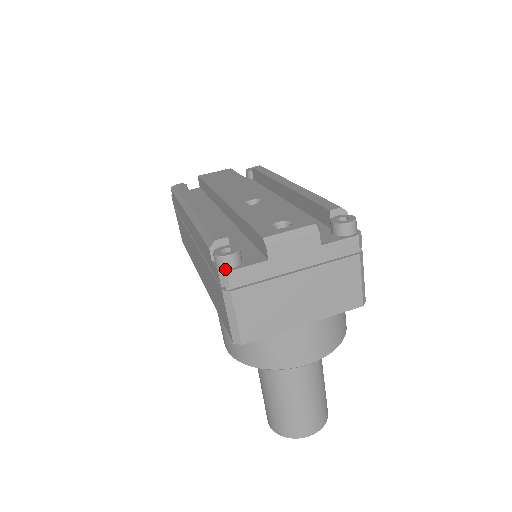
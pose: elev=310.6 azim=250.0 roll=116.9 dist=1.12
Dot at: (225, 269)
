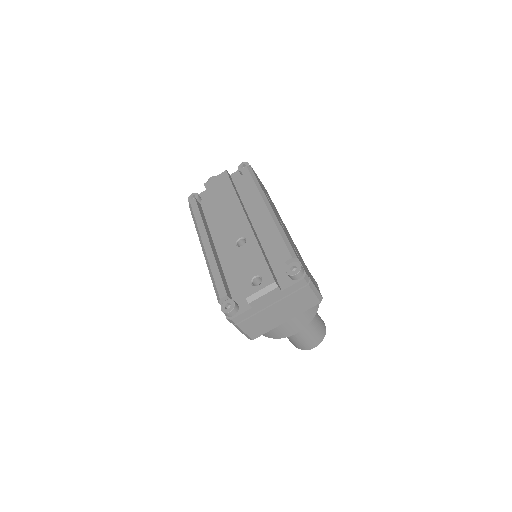
Dot at: (230, 317)
